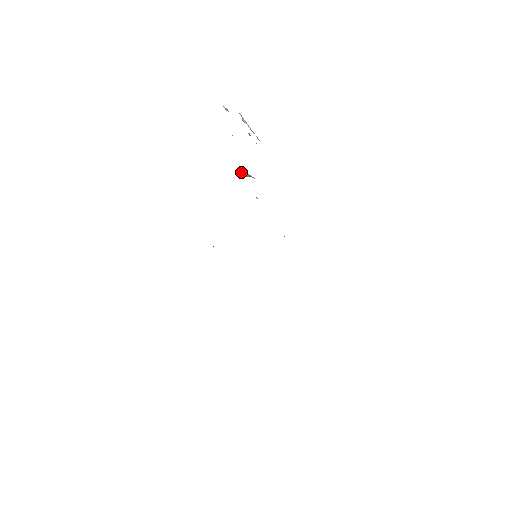
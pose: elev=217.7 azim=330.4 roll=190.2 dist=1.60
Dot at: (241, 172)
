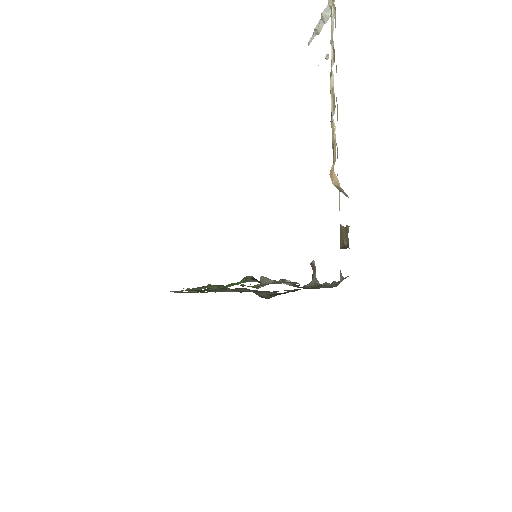
Dot at: (334, 175)
